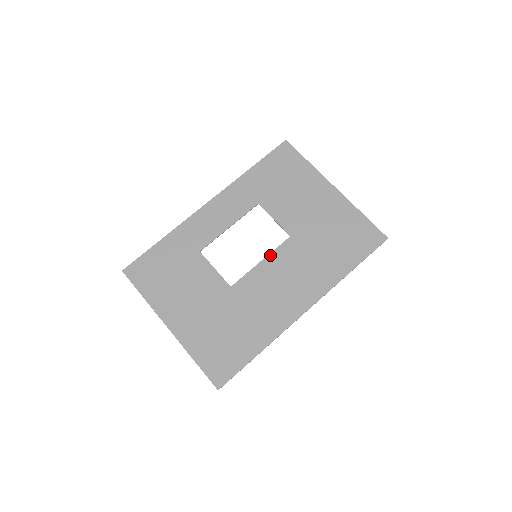
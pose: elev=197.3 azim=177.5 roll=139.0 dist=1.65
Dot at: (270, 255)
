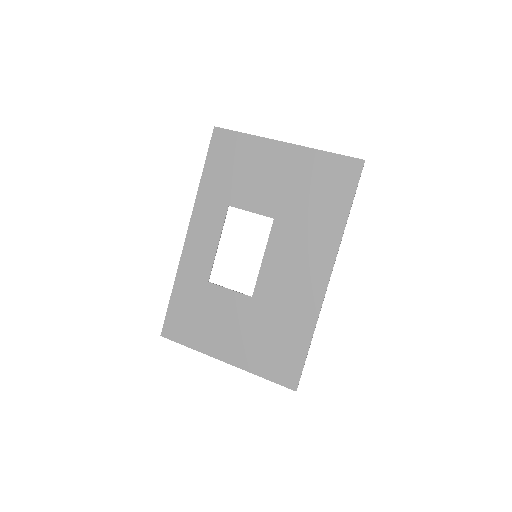
Dot at: (267, 248)
